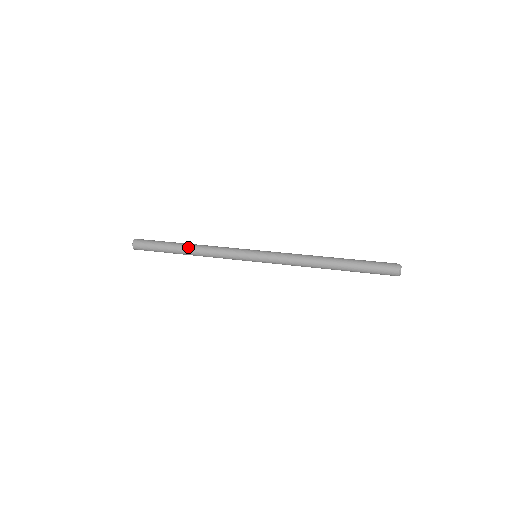
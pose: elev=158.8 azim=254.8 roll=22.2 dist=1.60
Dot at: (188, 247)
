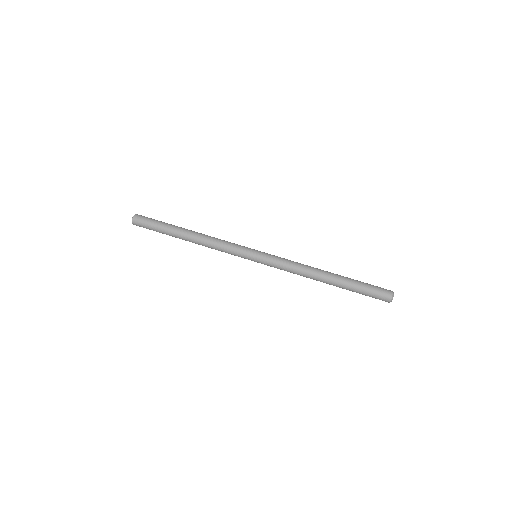
Dot at: (190, 233)
